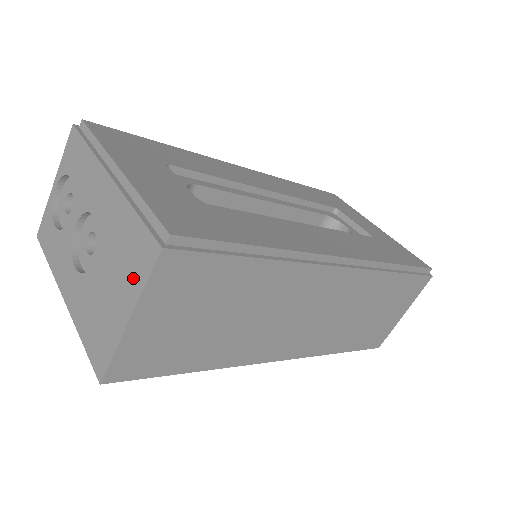
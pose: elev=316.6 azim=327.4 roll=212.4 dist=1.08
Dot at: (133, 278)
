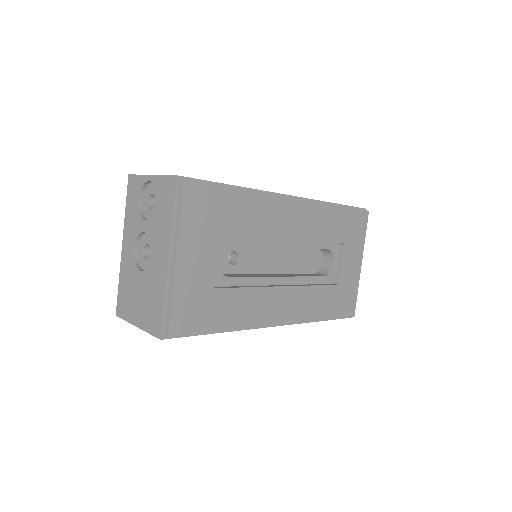
Dot at: (147, 320)
